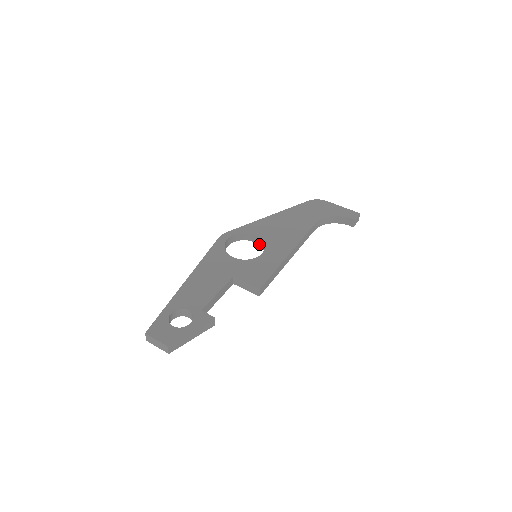
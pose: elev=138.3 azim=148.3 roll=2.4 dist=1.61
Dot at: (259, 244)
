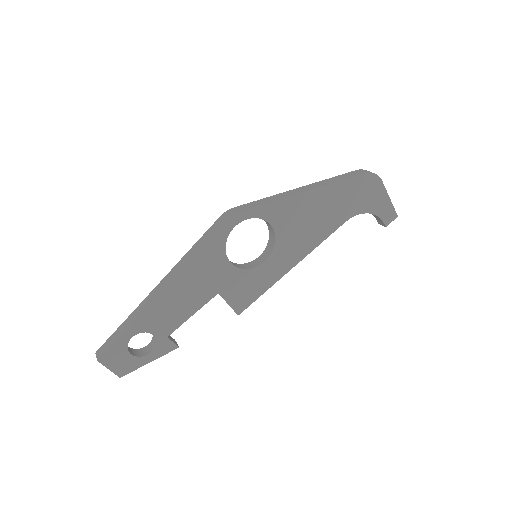
Dot at: (269, 228)
